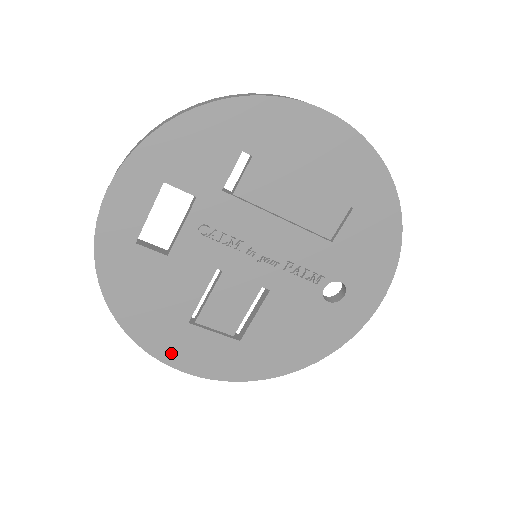
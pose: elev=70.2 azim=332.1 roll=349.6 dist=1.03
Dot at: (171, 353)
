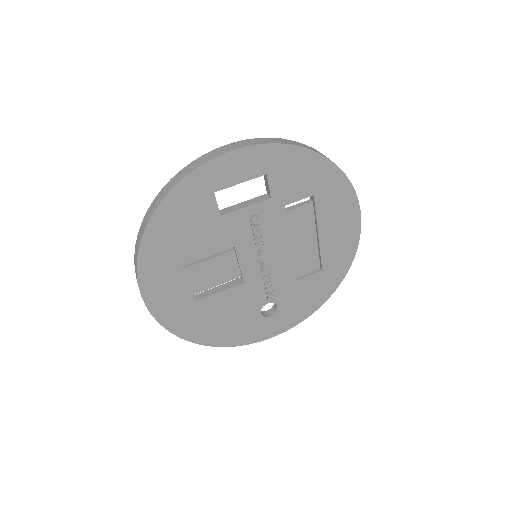
Dot at: (150, 278)
